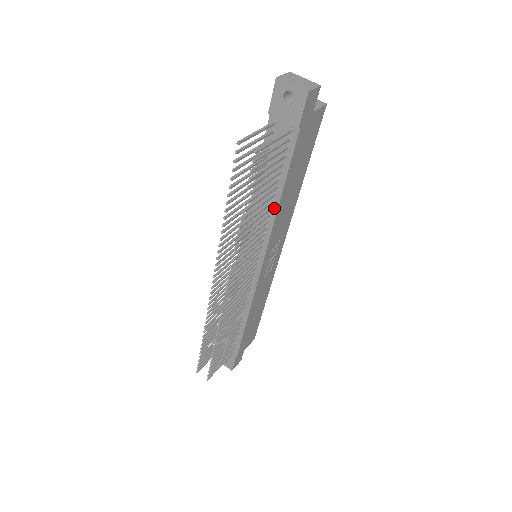
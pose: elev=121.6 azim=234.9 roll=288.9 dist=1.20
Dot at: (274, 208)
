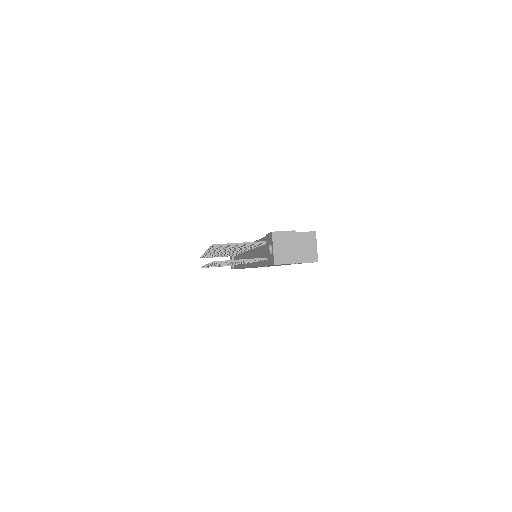
Dot at: (257, 263)
